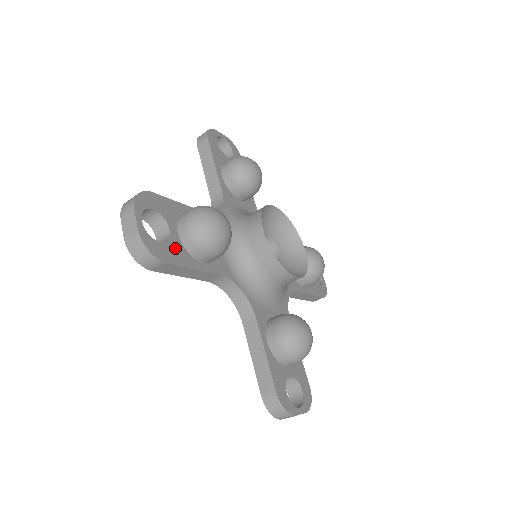
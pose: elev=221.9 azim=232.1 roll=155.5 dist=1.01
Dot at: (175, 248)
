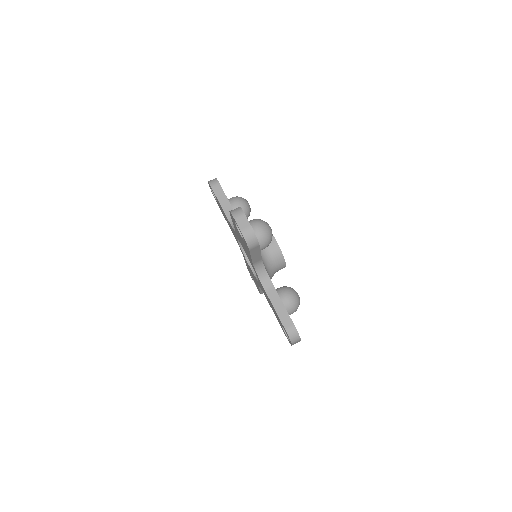
Dot at: occluded
